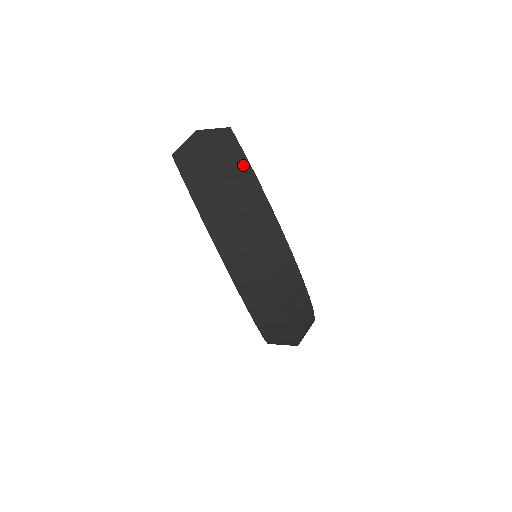
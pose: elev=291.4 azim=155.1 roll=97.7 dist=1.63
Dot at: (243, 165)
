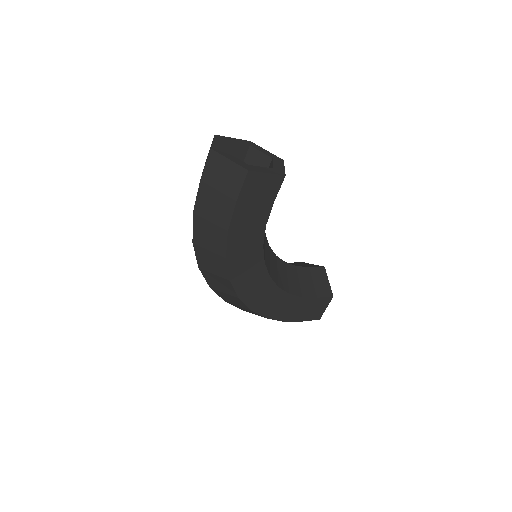
Dot at: (223, 215)
